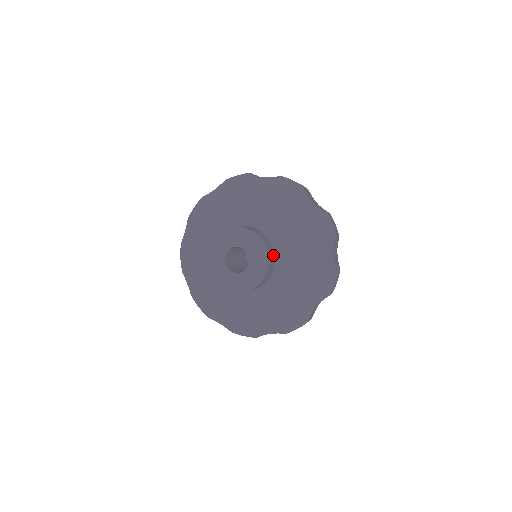
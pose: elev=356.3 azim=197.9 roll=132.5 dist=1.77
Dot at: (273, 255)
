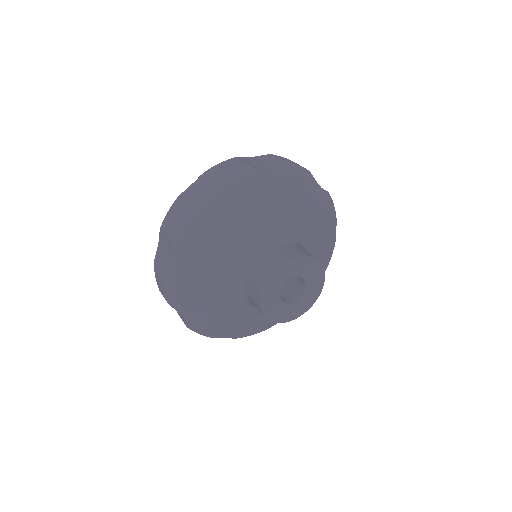
Dot at: occluded
